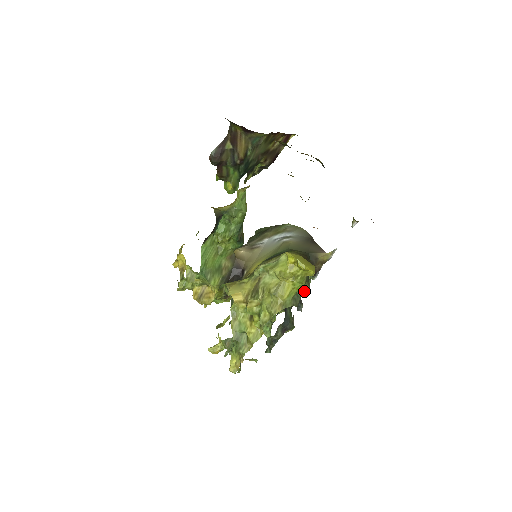
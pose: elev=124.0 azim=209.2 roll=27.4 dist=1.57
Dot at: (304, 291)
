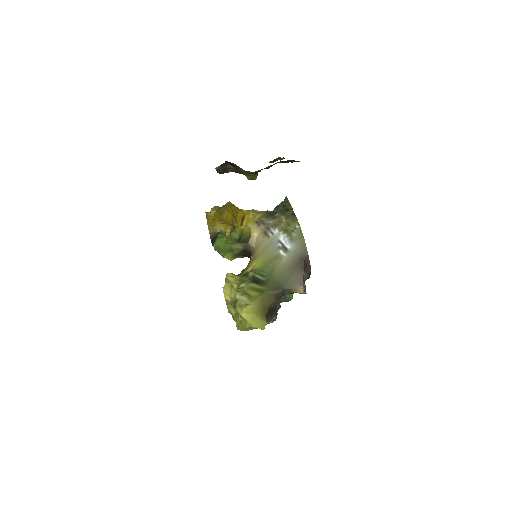
Dot at: occluded
